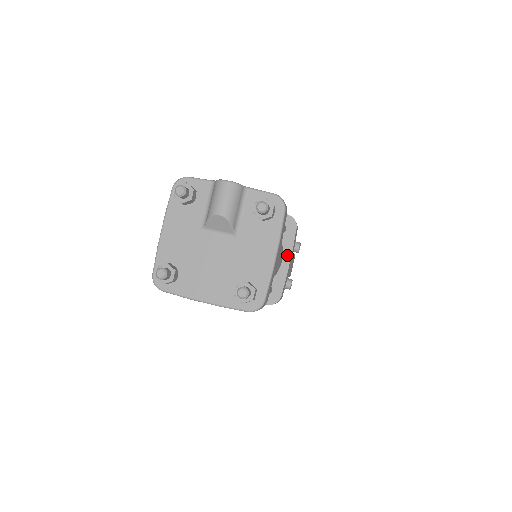
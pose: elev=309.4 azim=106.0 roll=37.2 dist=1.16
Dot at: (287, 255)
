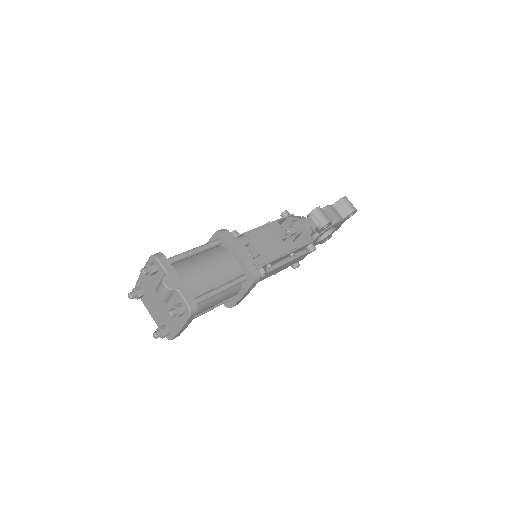
Dot at: (242, 293)
